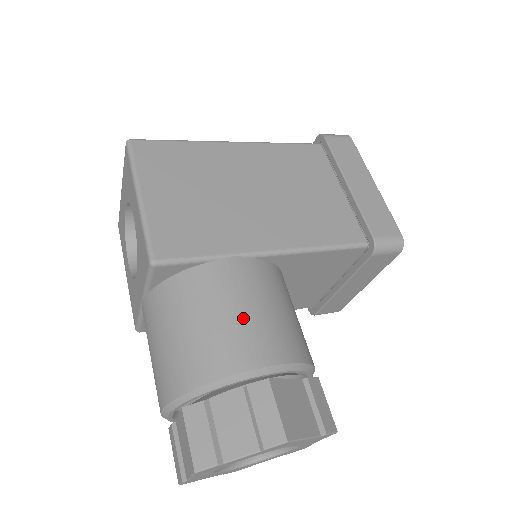
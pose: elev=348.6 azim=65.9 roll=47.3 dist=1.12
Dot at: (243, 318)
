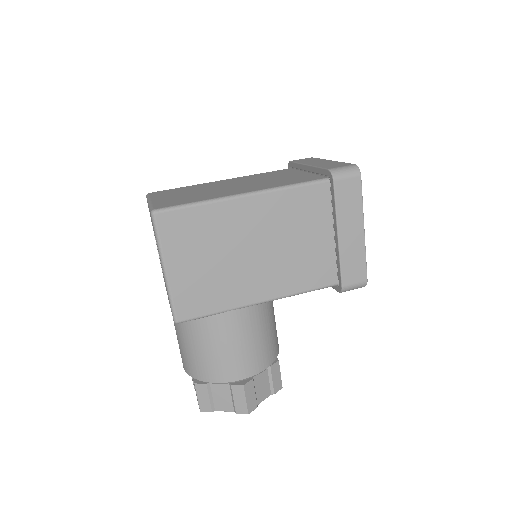
Dot at: (233, 353)
